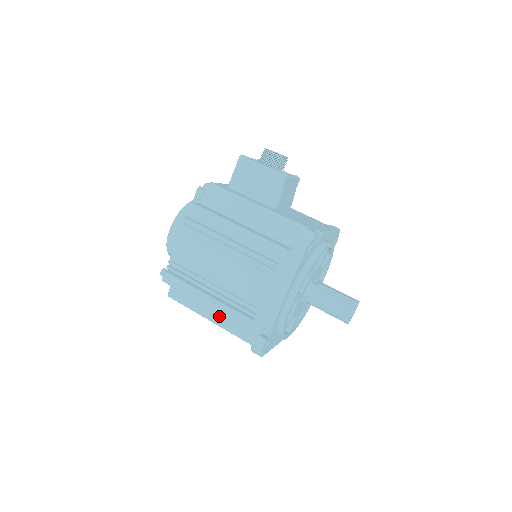
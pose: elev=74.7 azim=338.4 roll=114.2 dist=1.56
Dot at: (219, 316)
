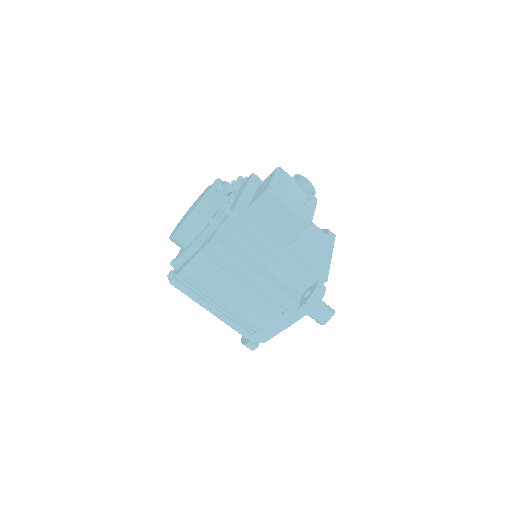
Dot at: occluded
